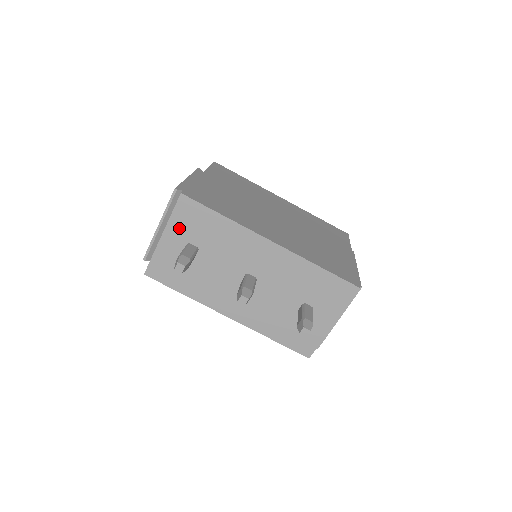
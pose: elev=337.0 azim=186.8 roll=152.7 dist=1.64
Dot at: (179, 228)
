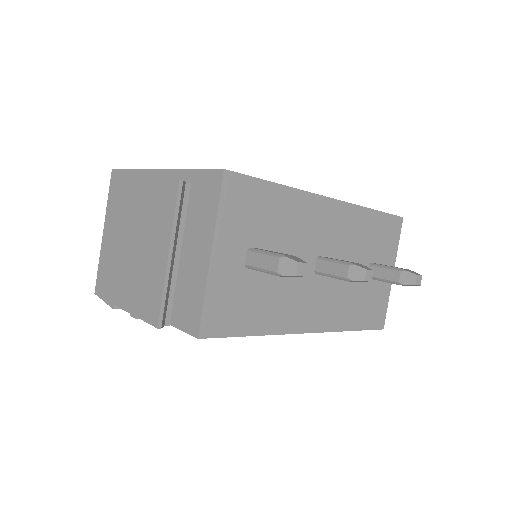
Dot at: (232, 230)
